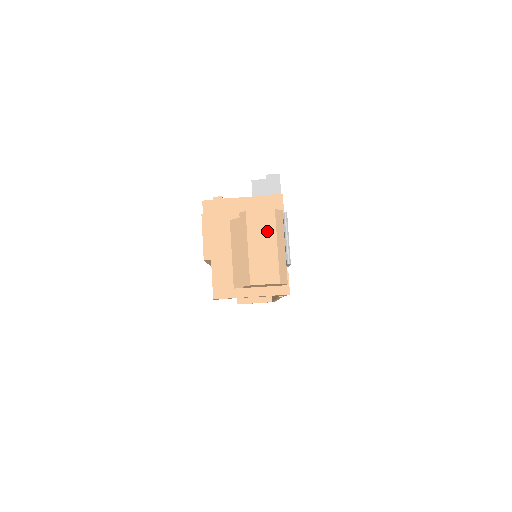
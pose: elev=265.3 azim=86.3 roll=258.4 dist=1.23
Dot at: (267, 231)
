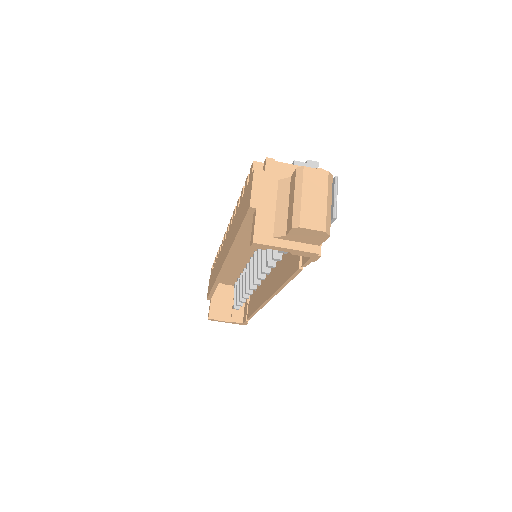
Dot at: (320, 187)
